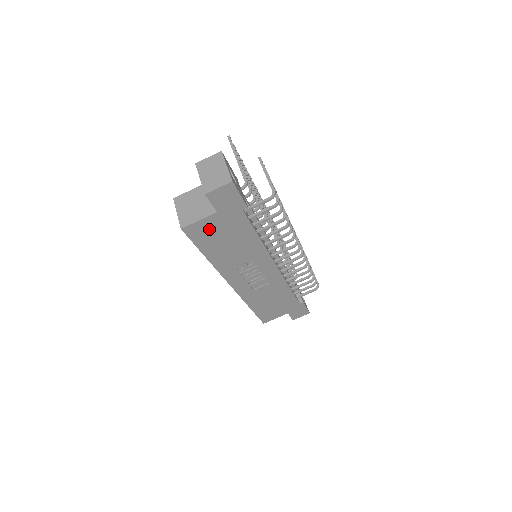
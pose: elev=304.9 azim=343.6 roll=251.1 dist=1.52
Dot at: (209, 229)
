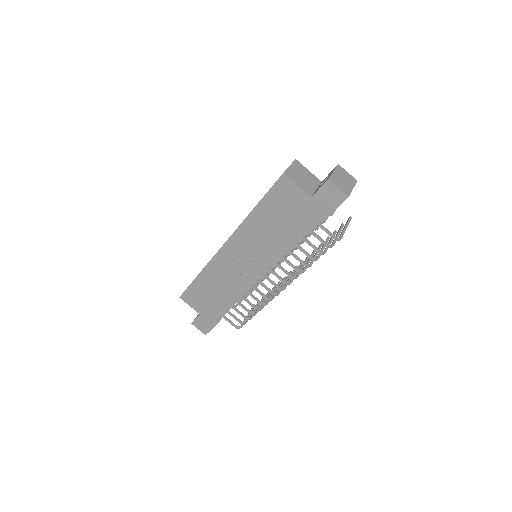
Dot at: (289, 198)
